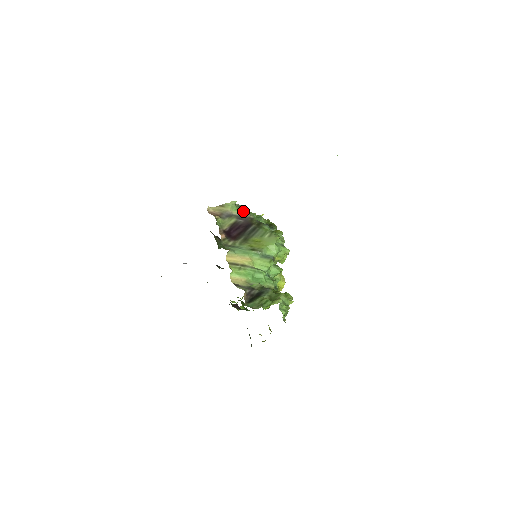
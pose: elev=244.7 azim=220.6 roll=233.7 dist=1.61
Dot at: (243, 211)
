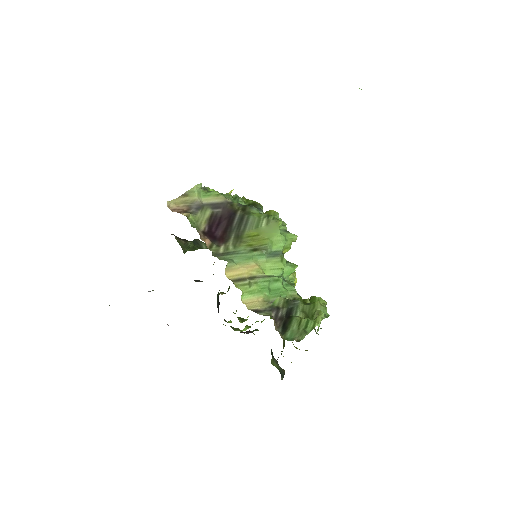
Dot at: (215, 195)
